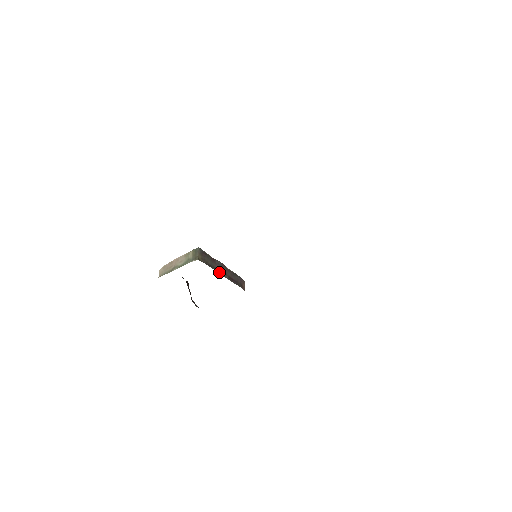
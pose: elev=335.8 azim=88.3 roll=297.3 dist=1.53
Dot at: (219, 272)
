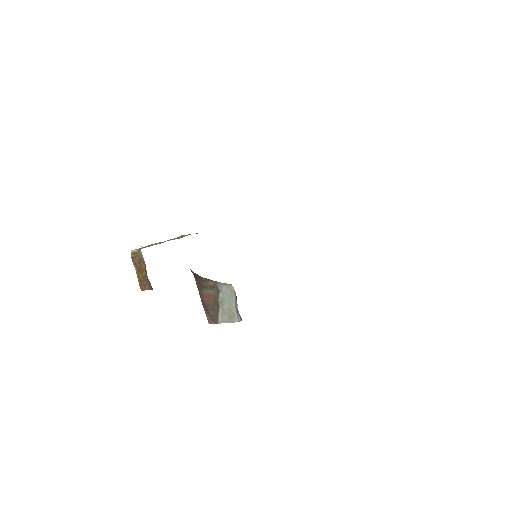
Dot at: occluded
